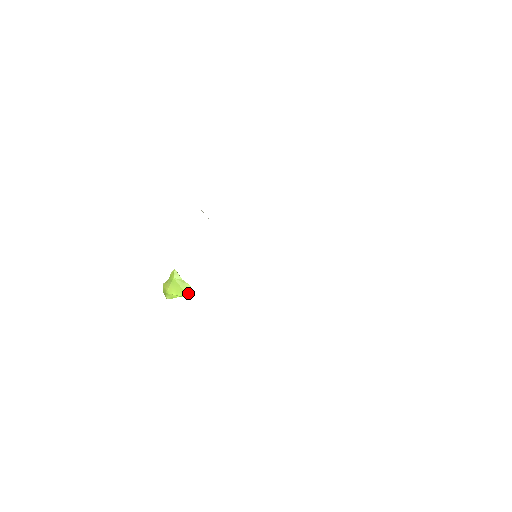
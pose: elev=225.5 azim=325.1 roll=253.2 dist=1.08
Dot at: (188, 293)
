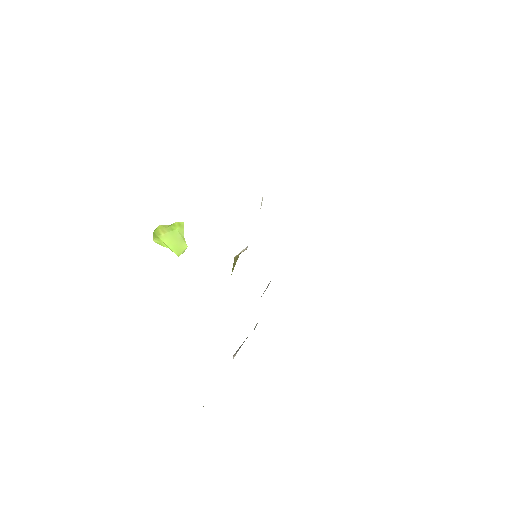
Dot at: (180, 251)
